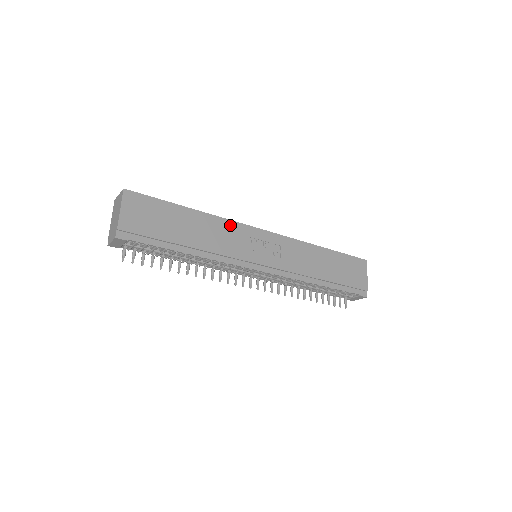
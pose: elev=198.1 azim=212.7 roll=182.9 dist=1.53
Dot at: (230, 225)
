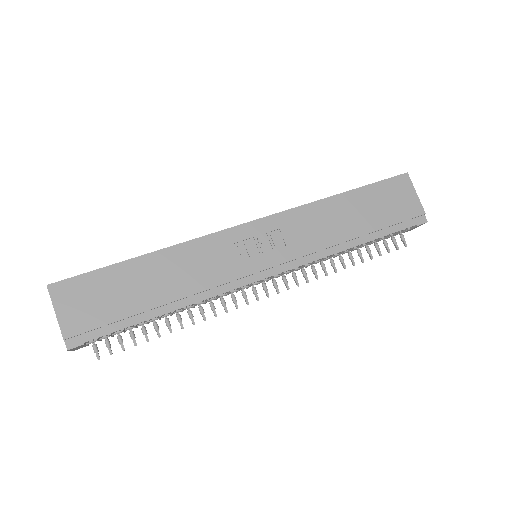
Dot at: (200, 245)
